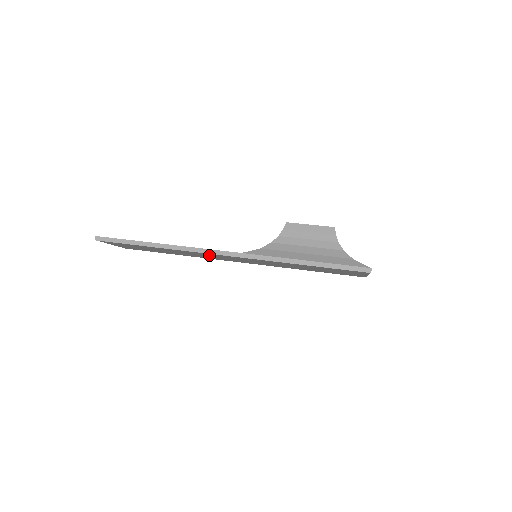
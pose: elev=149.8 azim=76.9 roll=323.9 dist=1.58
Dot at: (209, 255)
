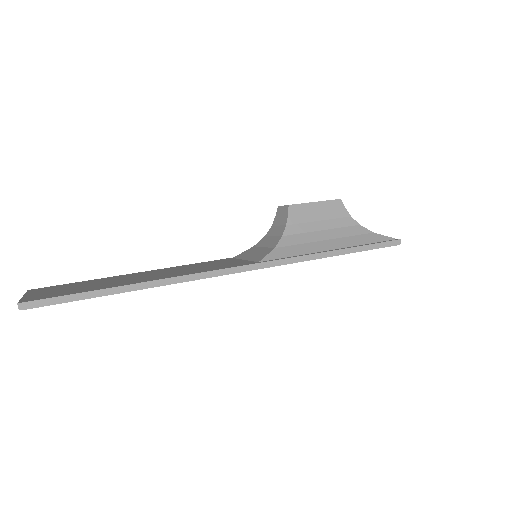
Dot at: occluded
